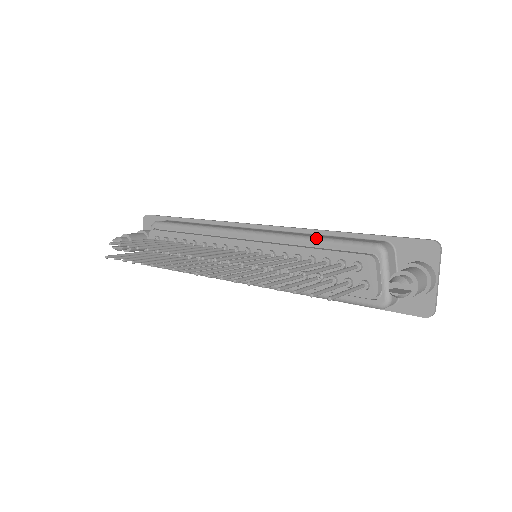
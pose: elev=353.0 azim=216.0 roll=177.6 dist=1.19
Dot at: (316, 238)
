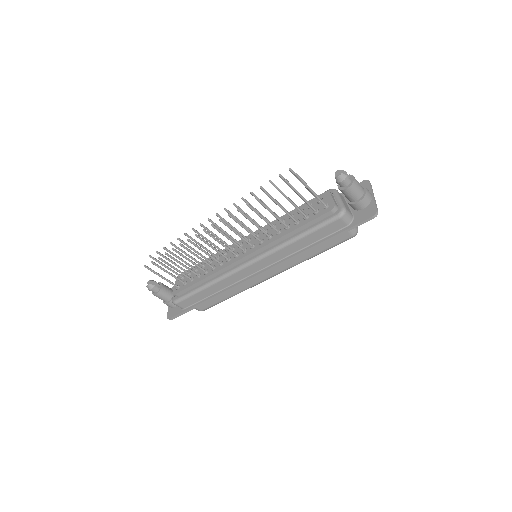
Dot at: occluded
